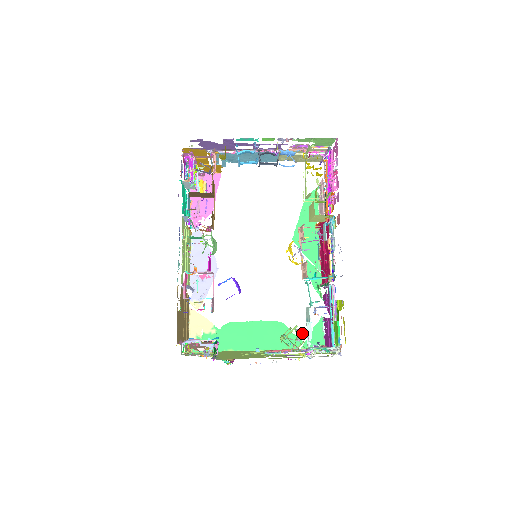
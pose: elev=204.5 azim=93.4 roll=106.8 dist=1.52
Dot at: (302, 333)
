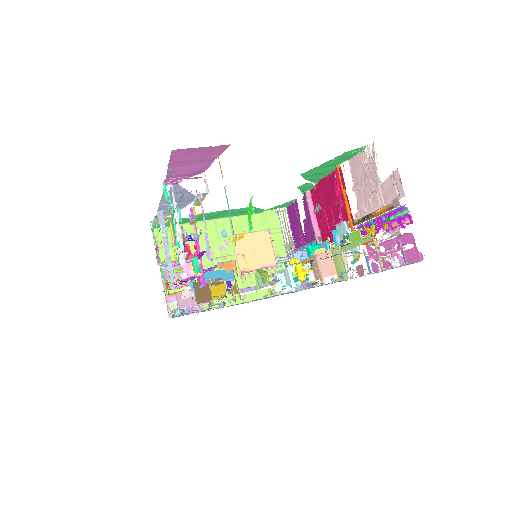
Dot at: (276, 281)
